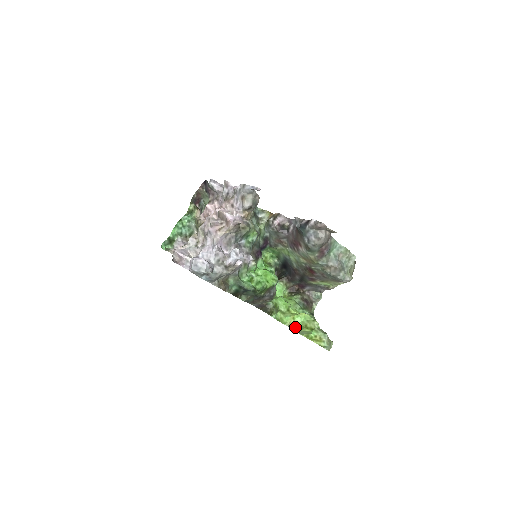
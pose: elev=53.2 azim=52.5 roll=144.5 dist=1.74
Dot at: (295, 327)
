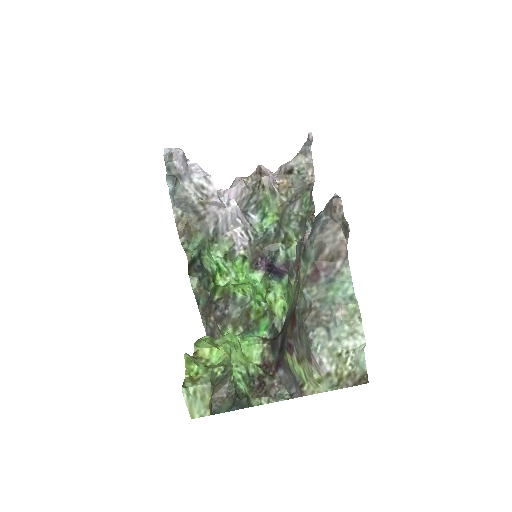
Dot at: (199, 358)
